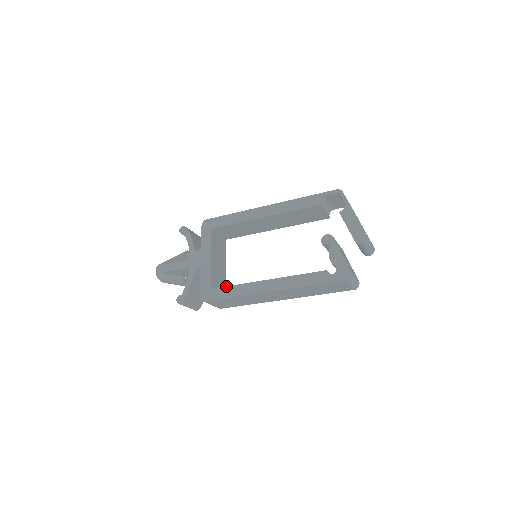
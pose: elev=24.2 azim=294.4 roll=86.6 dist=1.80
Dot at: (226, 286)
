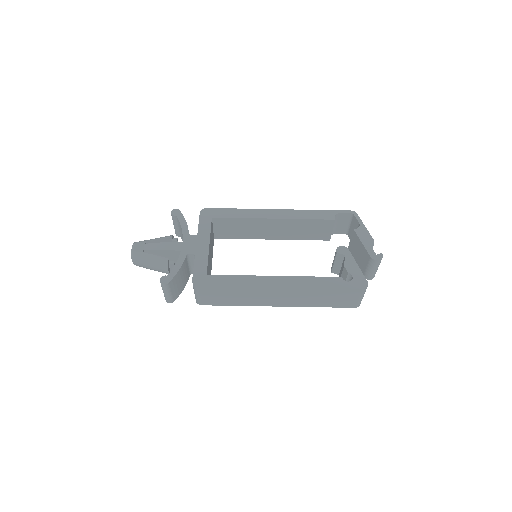
Dot at: occluded
